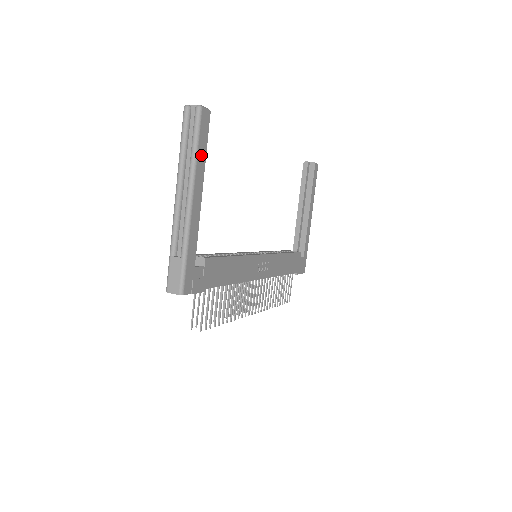
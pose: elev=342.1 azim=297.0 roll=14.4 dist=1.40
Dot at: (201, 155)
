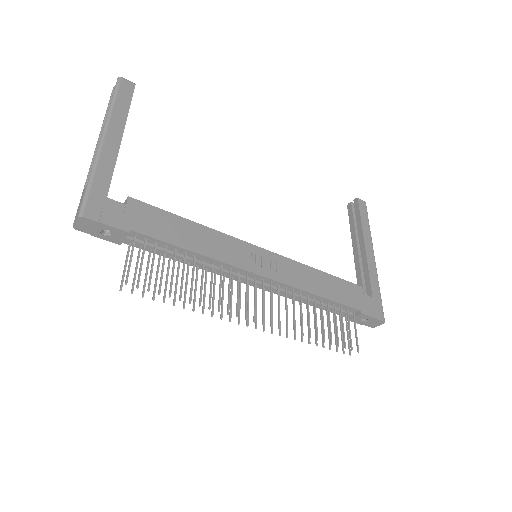
Dot at: (120, 108)
